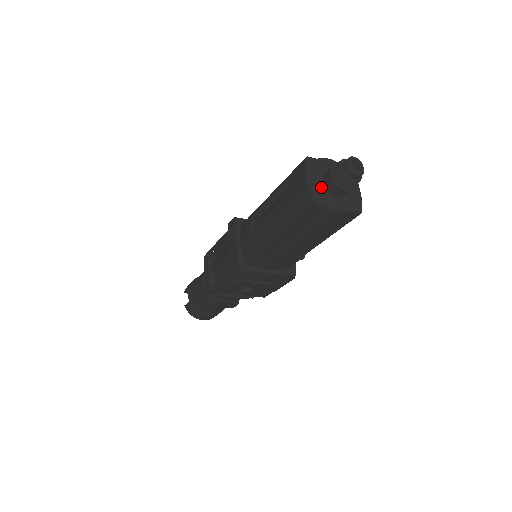
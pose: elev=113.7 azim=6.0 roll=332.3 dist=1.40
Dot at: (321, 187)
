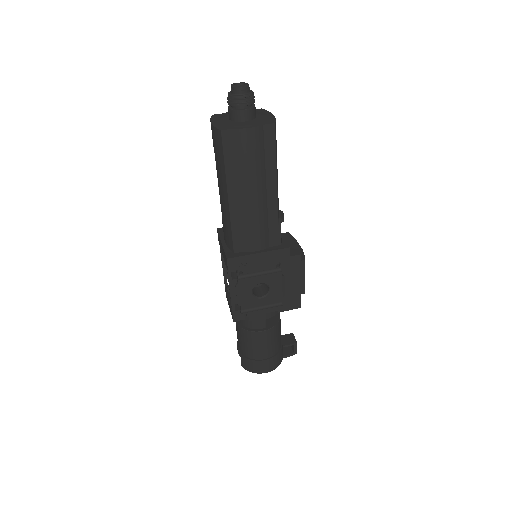
Dot at: (226, 122)
